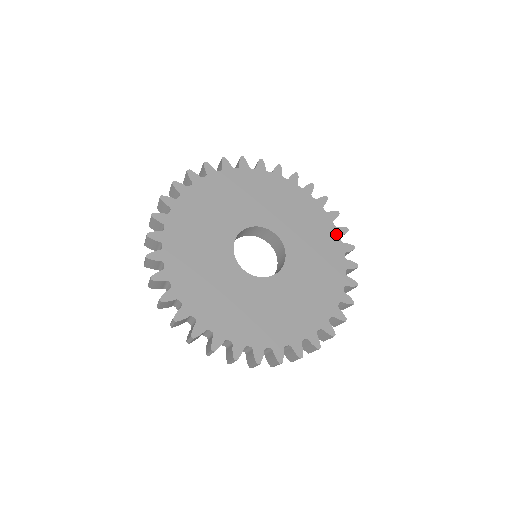
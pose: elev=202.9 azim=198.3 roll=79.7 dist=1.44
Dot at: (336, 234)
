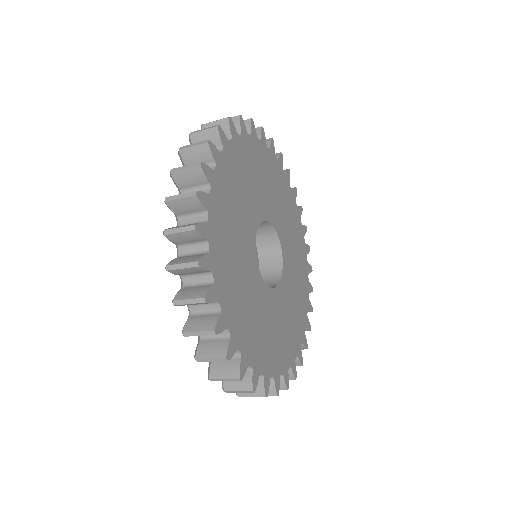
Dot at: (294, 199)
